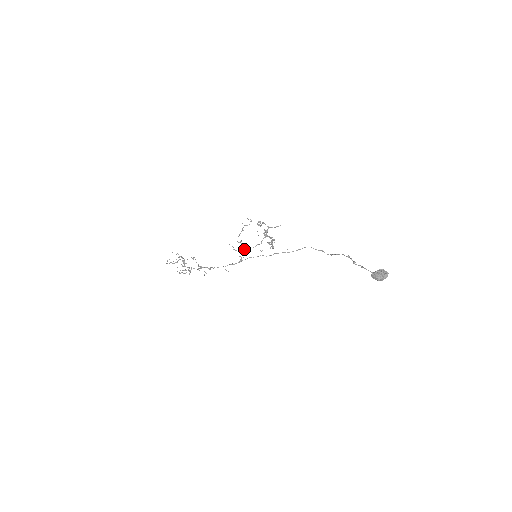
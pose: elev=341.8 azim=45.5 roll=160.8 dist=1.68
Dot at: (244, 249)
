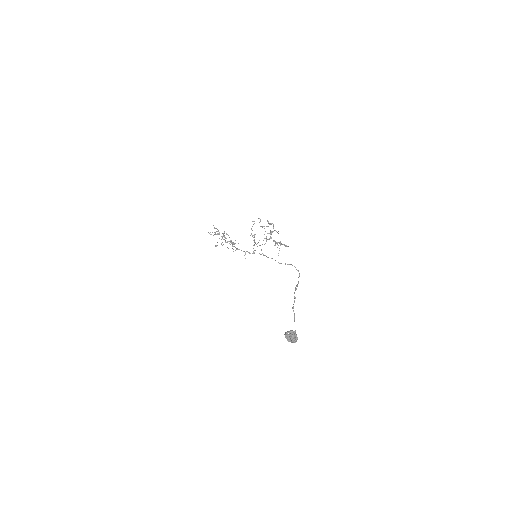
Dot at: (255, 243)
